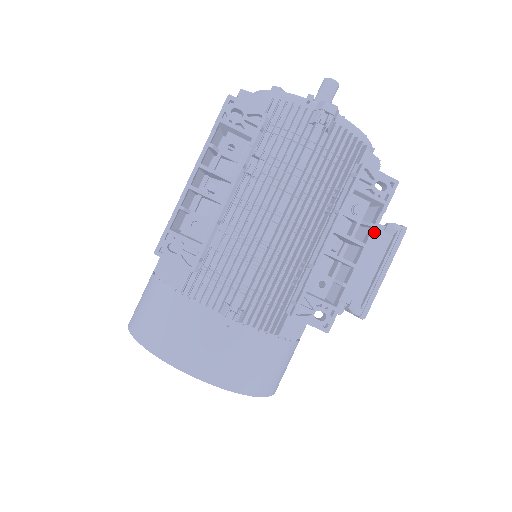
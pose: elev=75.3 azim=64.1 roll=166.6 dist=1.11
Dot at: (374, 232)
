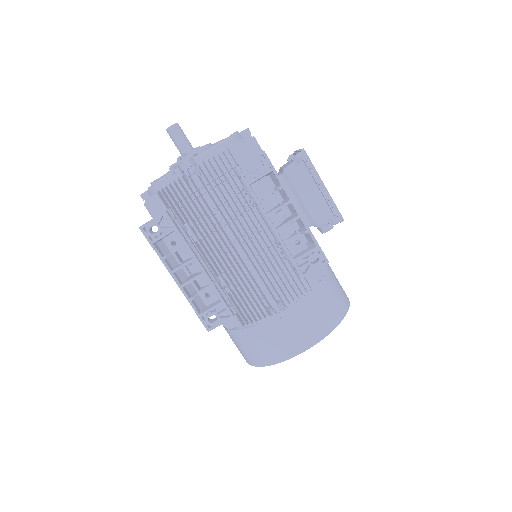
Dot at: (286, 190)
